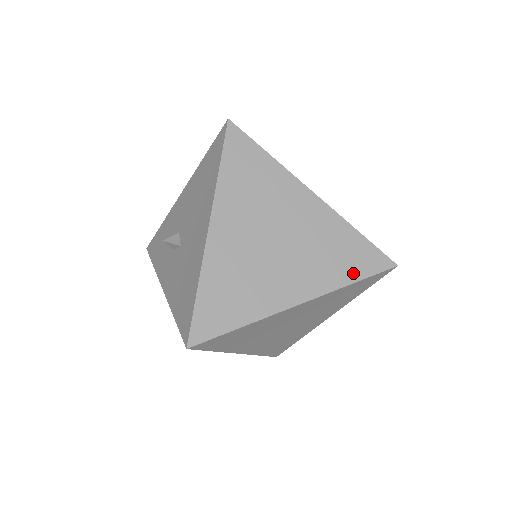
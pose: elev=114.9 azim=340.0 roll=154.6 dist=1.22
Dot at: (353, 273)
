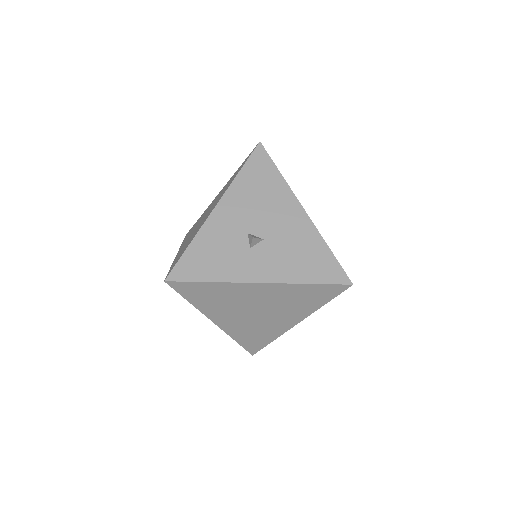
Dot at: occluded
